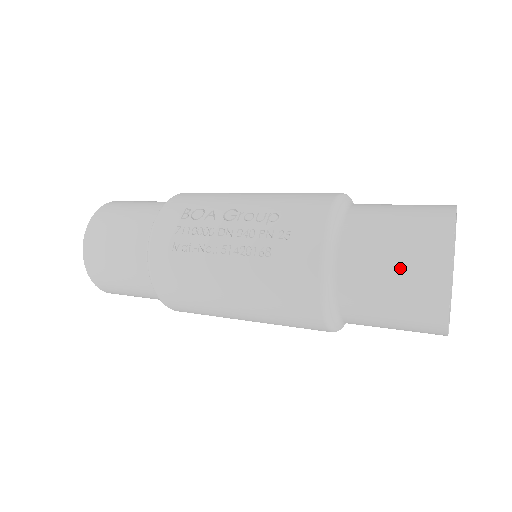
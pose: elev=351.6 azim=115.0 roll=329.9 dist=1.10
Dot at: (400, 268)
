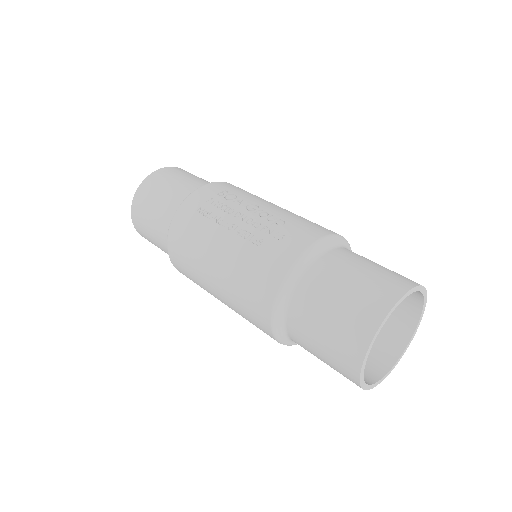
Dot at: (347, 300)
